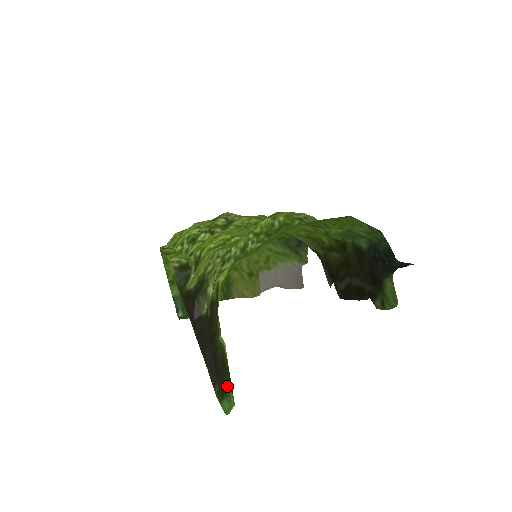
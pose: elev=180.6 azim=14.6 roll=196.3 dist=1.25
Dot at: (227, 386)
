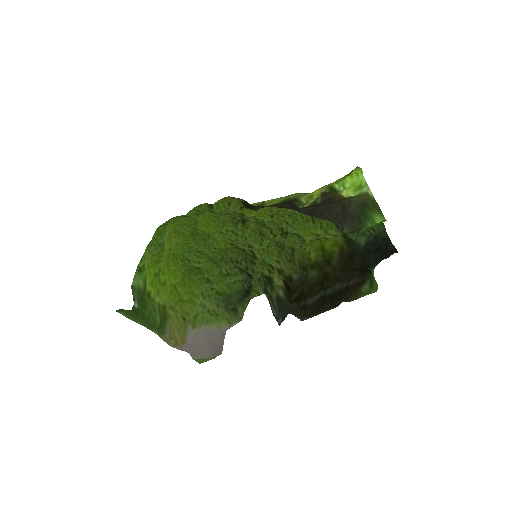
Dot at: (368, 218)
